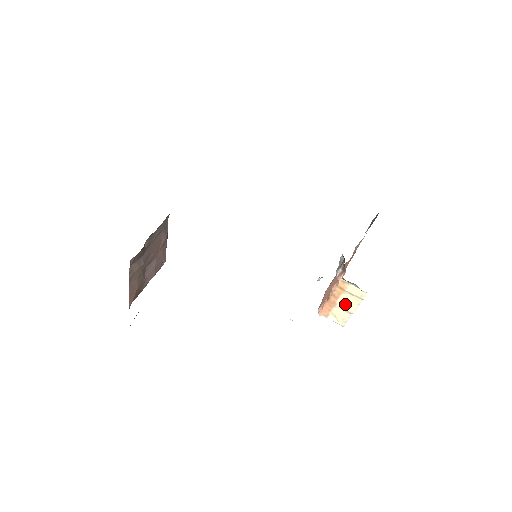
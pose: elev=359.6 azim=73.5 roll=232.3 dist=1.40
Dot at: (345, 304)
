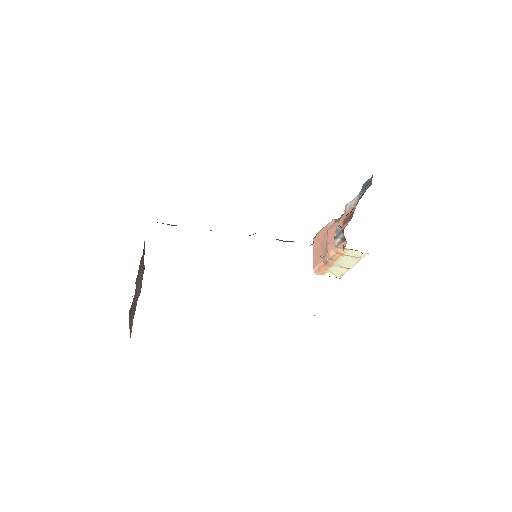
Dot at: (343, 263)
